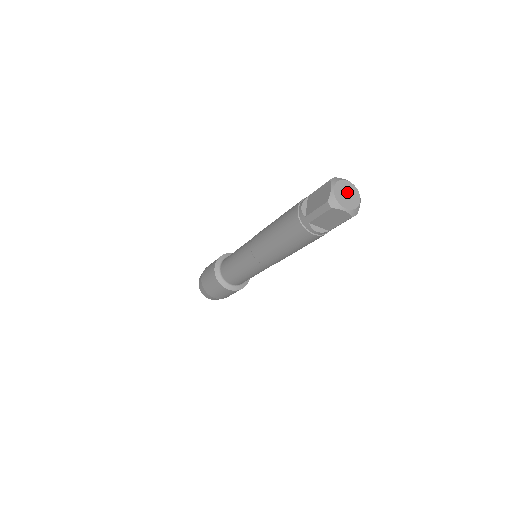
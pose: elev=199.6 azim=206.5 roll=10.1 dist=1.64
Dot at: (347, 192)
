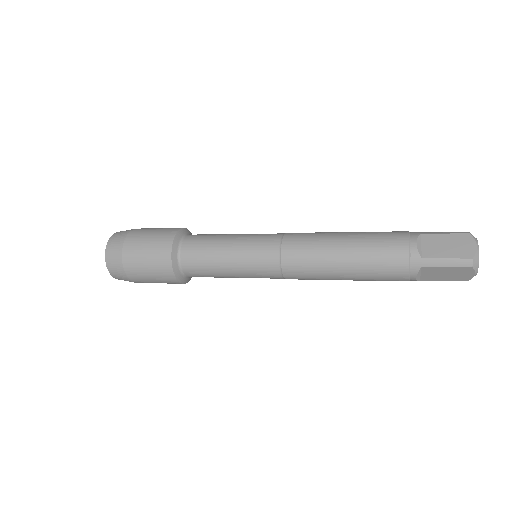
Dot at: occluded
